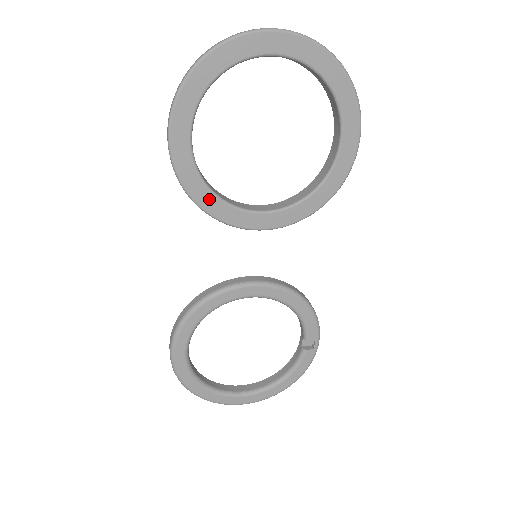
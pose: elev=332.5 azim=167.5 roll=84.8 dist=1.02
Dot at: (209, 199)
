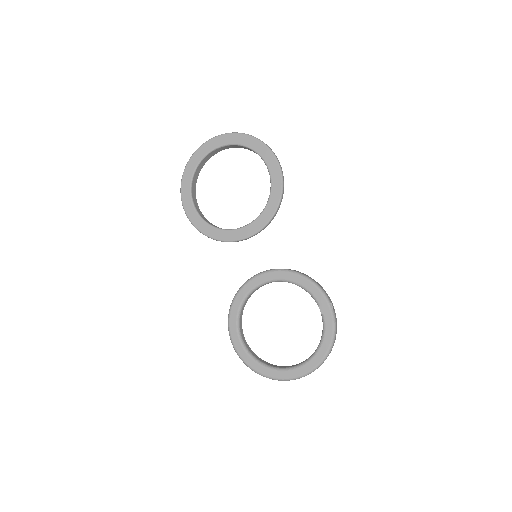
Dot at: (213, 231)
